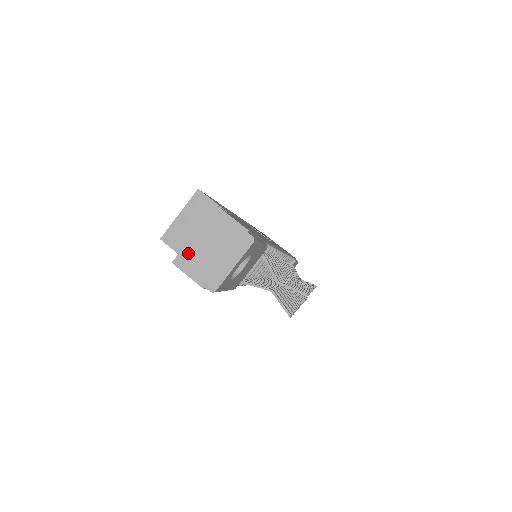
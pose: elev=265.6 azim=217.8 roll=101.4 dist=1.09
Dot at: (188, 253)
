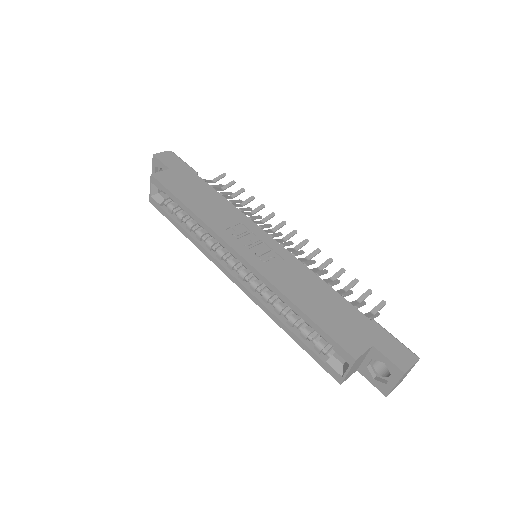
Dot at: (393, 389)
